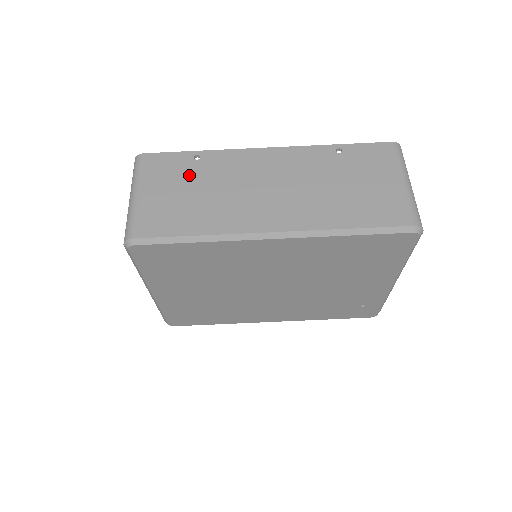
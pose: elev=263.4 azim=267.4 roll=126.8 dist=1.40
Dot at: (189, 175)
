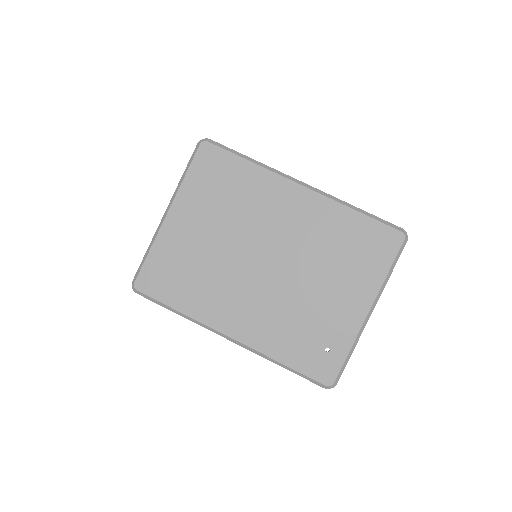
Dot at: occluded
